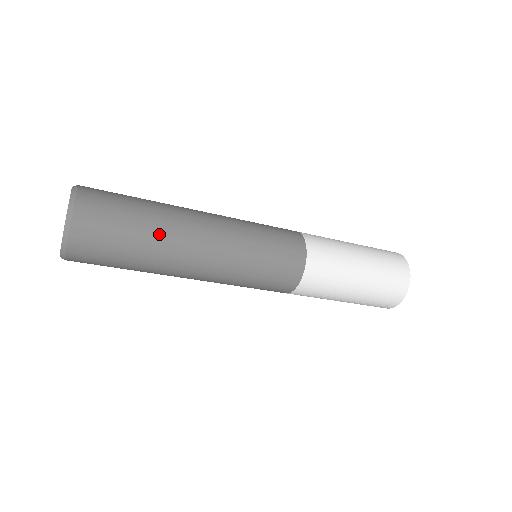
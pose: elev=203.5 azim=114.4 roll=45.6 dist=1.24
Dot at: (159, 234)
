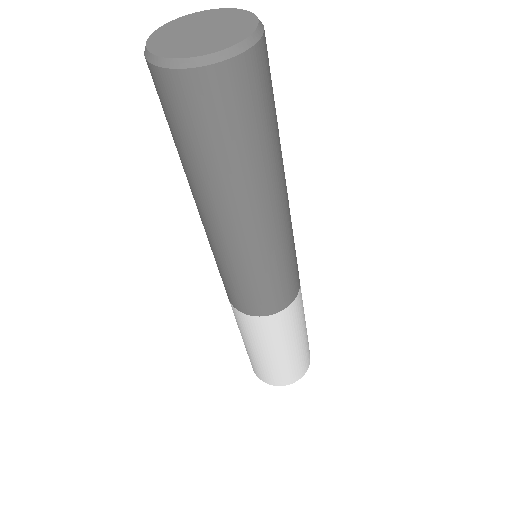
Dot at: (240, 178)
